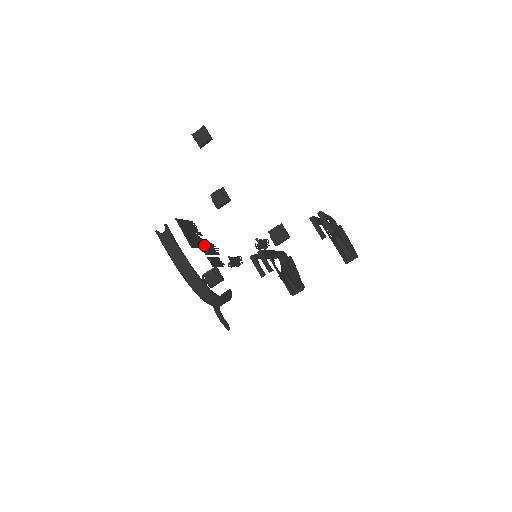
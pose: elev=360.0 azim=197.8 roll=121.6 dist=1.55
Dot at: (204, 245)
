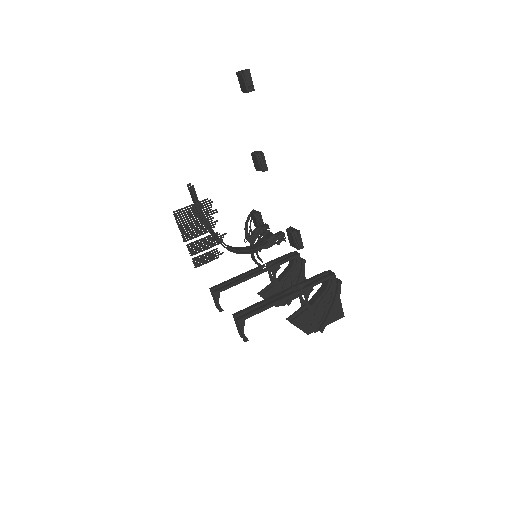
Dot at: (193, 245)
